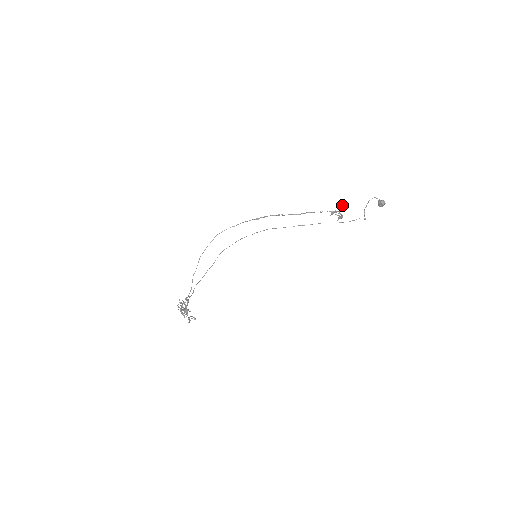
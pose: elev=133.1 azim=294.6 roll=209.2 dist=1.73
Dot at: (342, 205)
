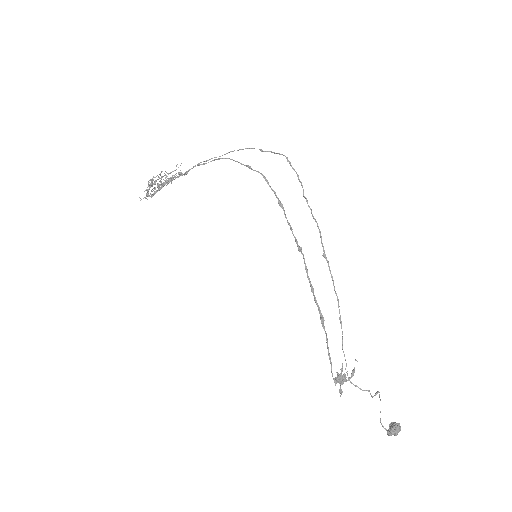
Dot at: occluded
